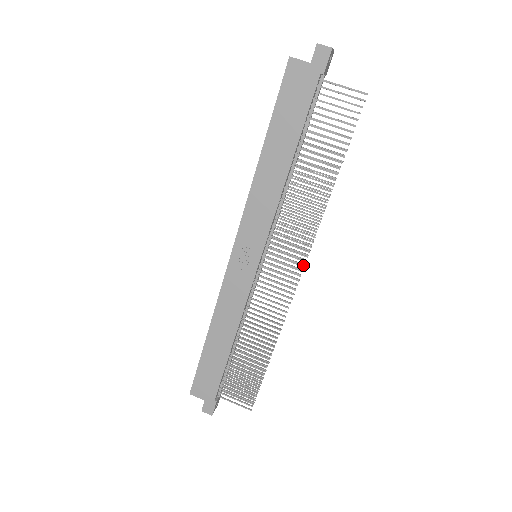
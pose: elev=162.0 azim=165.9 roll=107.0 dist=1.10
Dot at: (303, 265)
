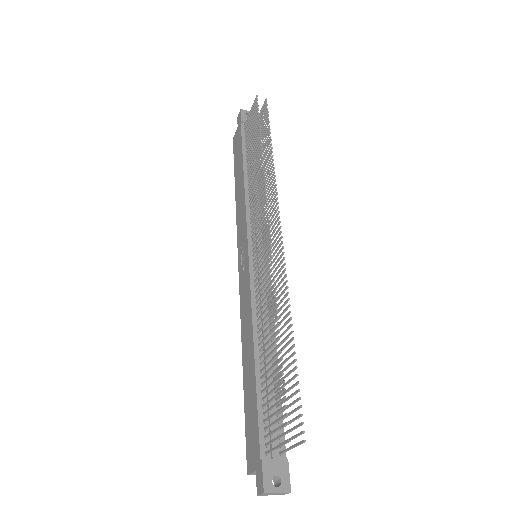
Dot at: (267, 215)
